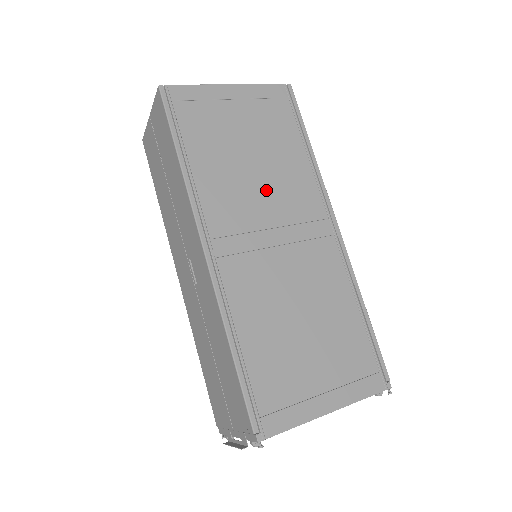
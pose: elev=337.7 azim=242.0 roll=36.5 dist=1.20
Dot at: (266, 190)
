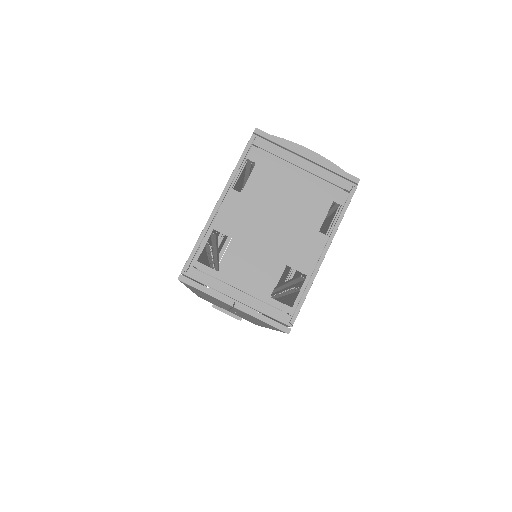
Dot at: occluded
